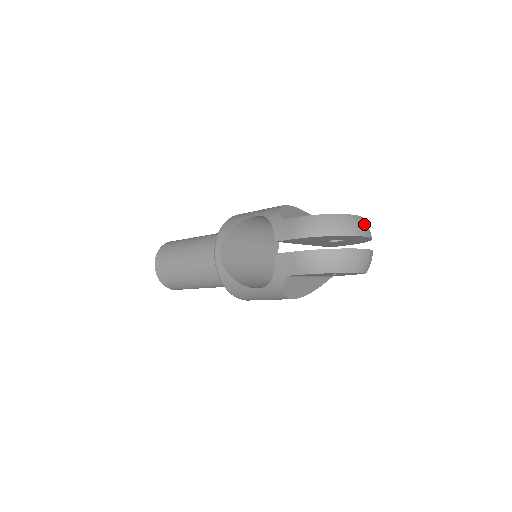
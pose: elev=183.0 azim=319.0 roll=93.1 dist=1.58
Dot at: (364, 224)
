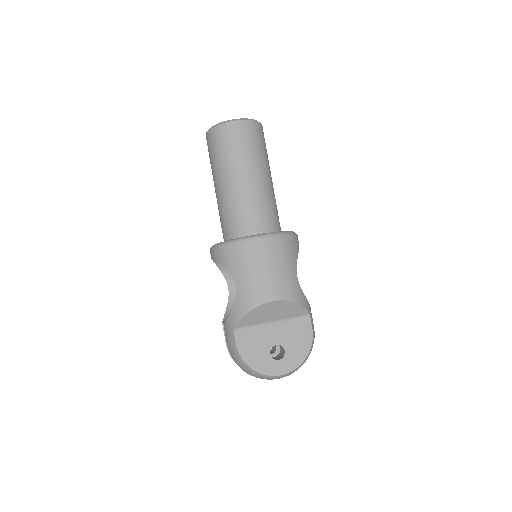
Dot at: occluded
